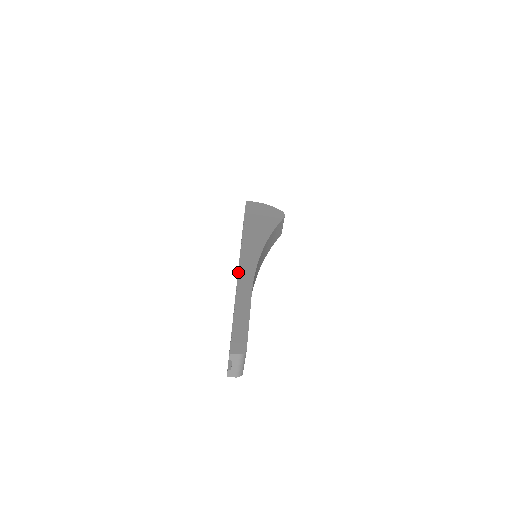
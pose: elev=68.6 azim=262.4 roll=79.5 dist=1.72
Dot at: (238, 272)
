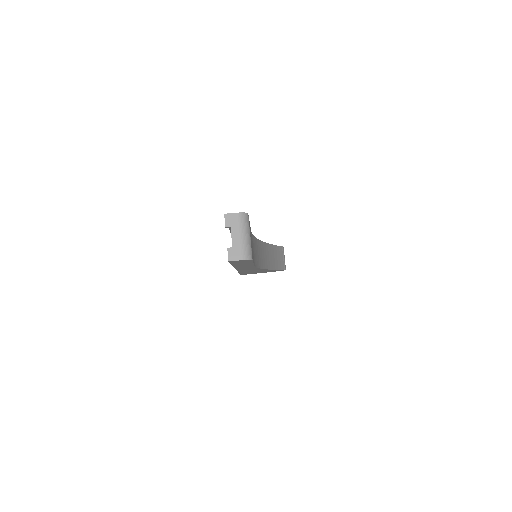
Dot at: occluded
